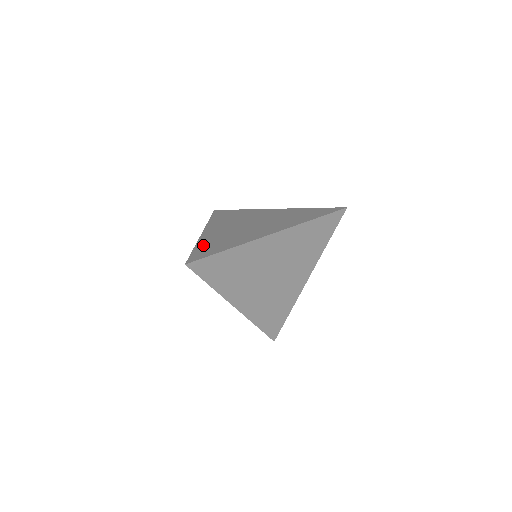
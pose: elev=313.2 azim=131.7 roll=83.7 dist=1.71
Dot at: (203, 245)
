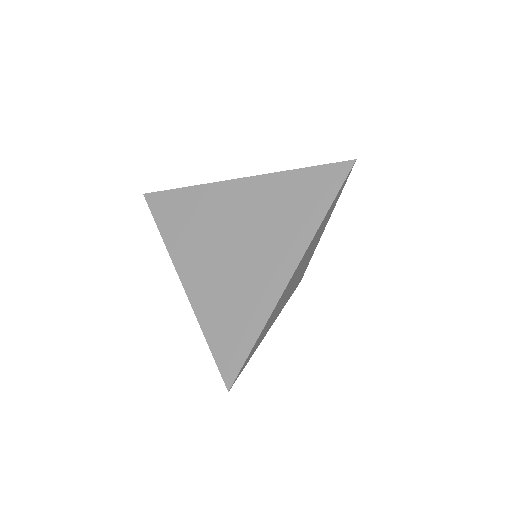
Dot at: (213, 328)
